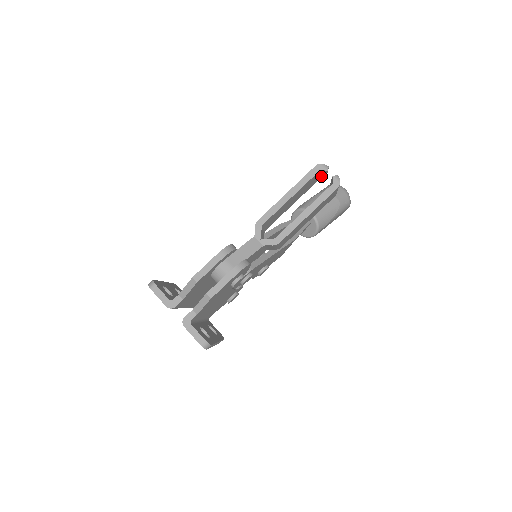
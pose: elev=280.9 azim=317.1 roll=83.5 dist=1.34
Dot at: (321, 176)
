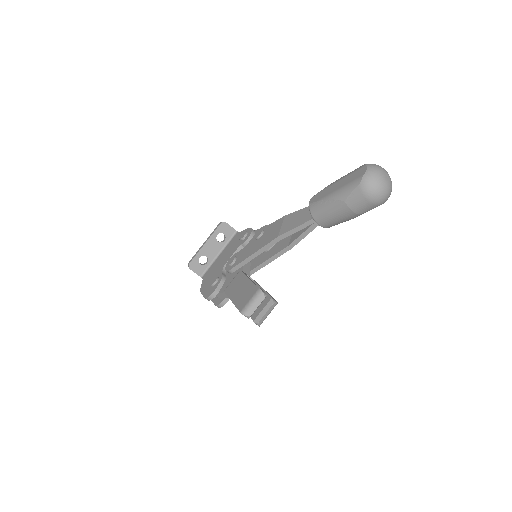
Dot at: (257, 301)
